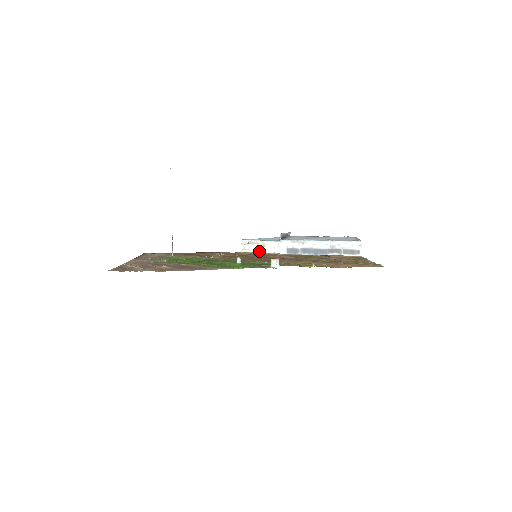
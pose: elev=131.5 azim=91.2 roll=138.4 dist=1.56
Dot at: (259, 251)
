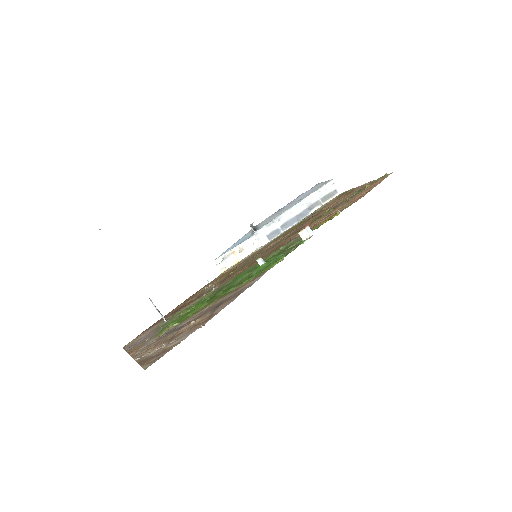
Dot at: (240, 259)
